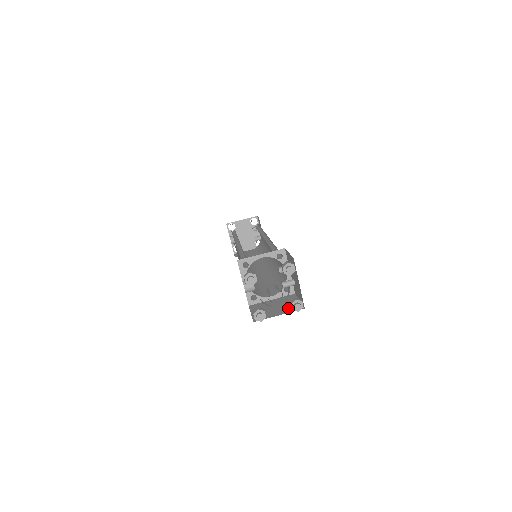
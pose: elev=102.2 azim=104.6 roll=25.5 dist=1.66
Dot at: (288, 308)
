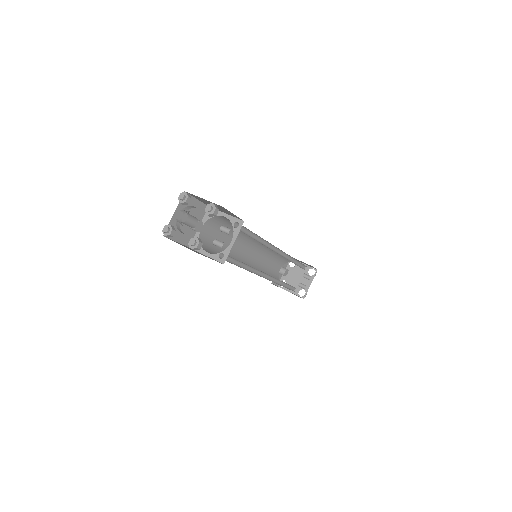
Dot at: occluded
